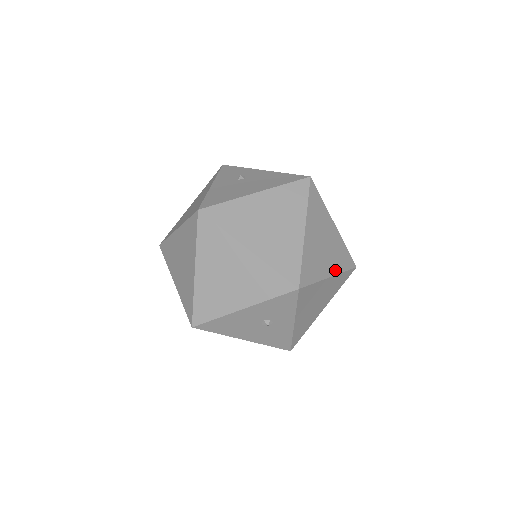
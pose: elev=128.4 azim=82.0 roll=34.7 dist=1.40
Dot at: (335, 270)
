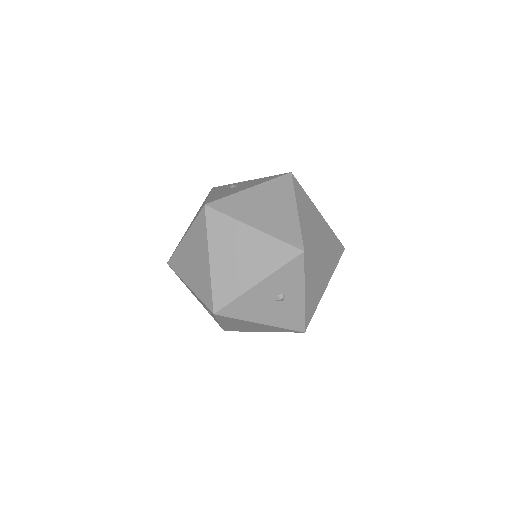
Dot at: (329, 246)
